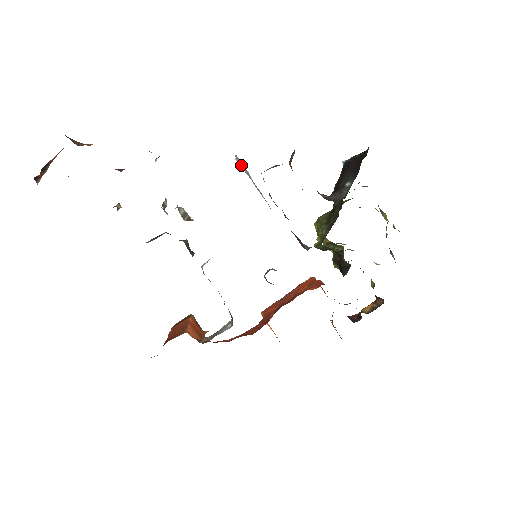
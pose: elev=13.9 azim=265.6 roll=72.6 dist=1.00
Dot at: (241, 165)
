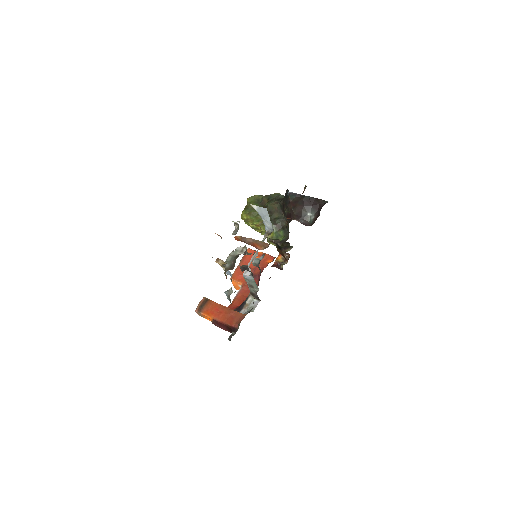
Dot at: (263, 211)
